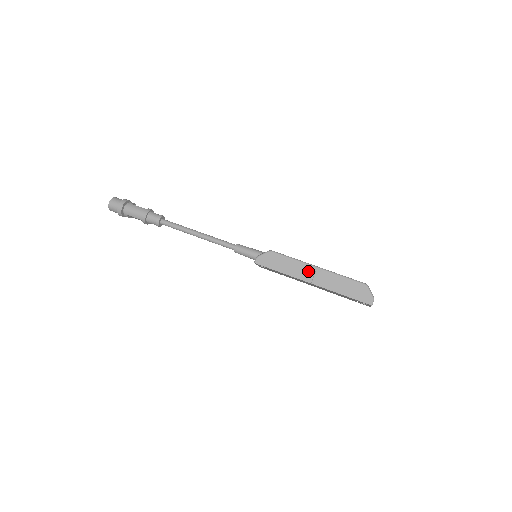
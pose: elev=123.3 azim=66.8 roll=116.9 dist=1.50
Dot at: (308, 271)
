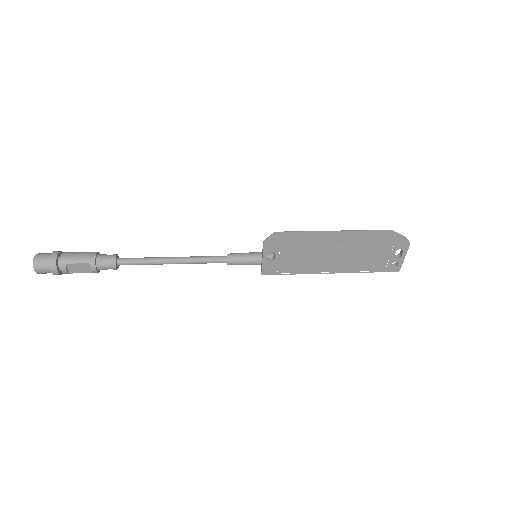
Dot at: (327, 236)
